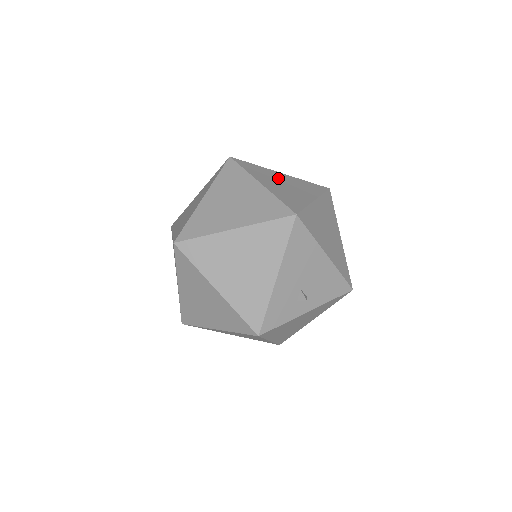
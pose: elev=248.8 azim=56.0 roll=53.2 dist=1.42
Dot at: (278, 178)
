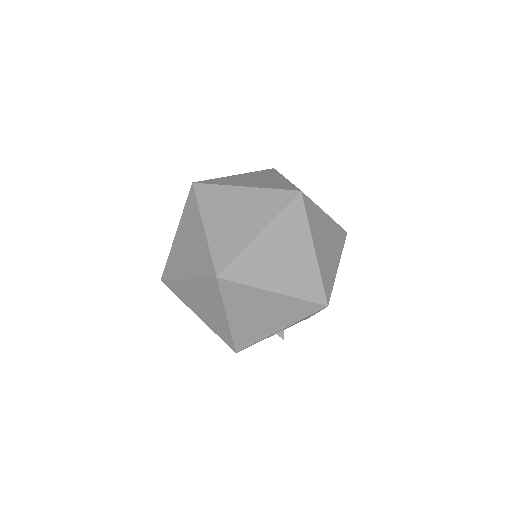
Dot at: (324, 229)
